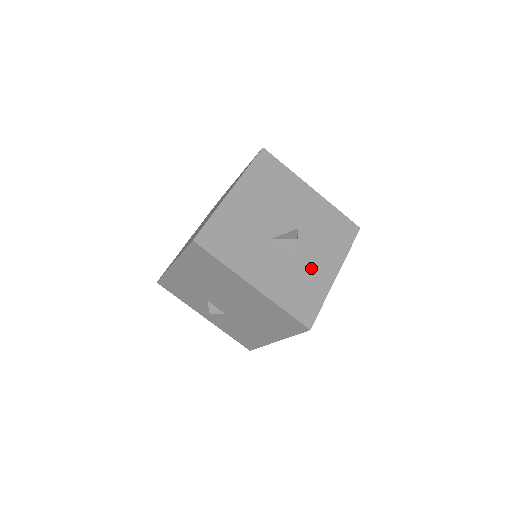
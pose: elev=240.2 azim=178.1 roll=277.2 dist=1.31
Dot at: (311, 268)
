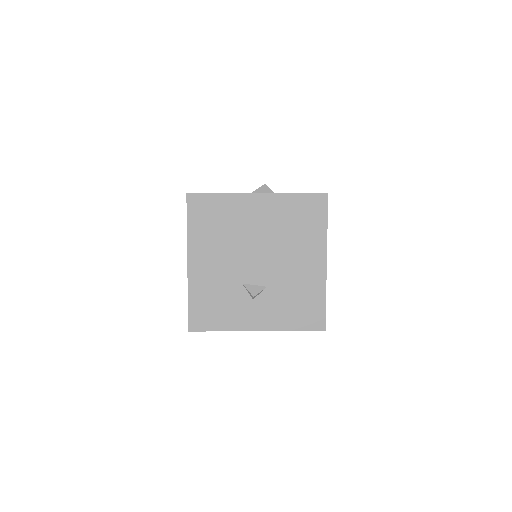
Dot at: occluded
